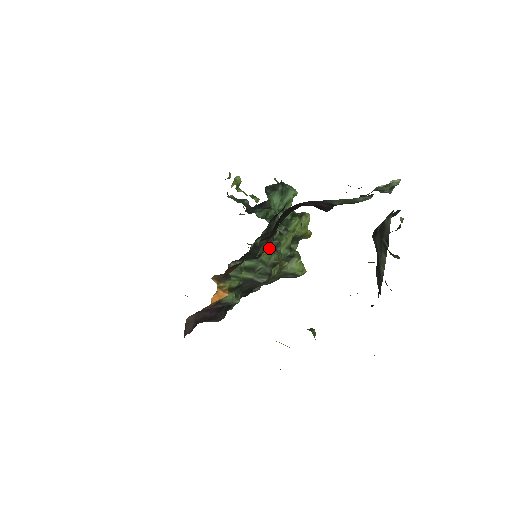
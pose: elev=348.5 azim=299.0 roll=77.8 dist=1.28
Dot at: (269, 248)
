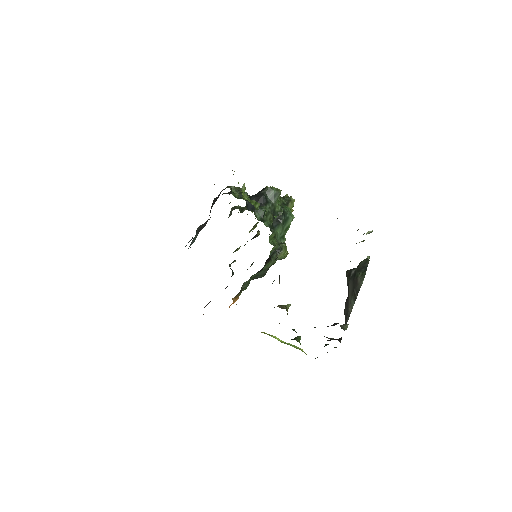
Dot at: (269, 261)
